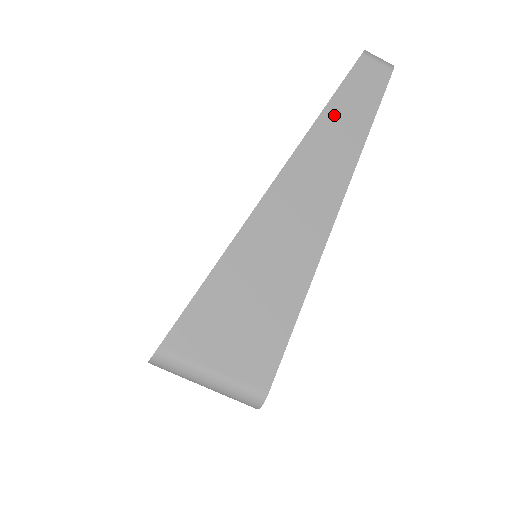
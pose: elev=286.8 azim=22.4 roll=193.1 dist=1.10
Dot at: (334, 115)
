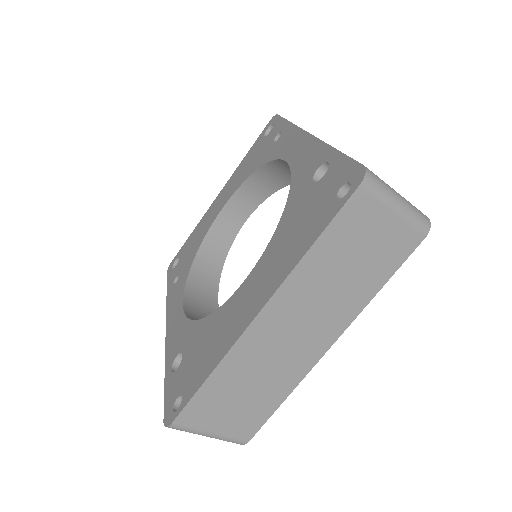
Dot at: occluded
